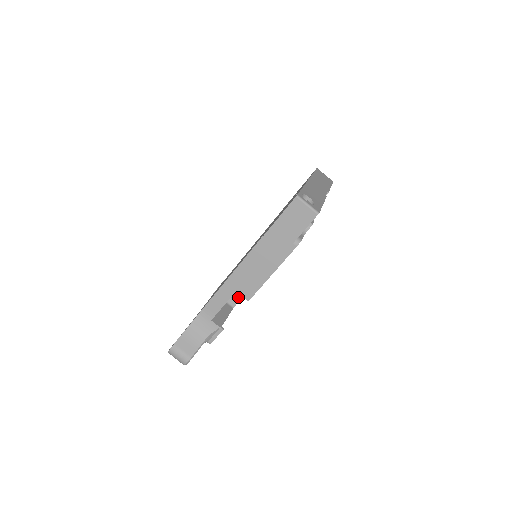
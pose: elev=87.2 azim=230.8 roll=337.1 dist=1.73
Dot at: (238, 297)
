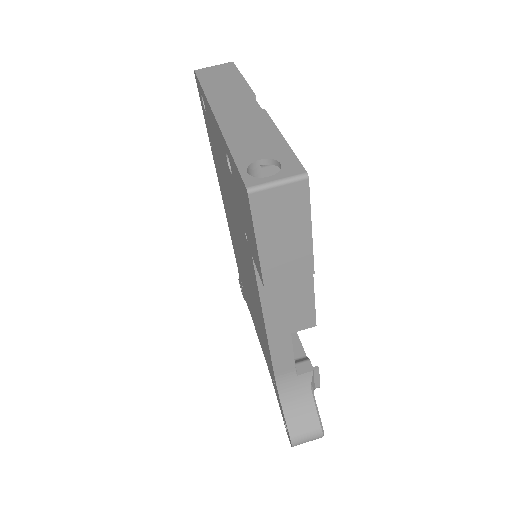
Dot at: occluded
